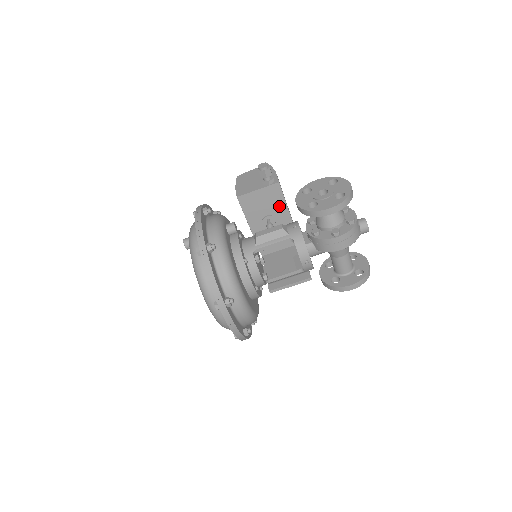
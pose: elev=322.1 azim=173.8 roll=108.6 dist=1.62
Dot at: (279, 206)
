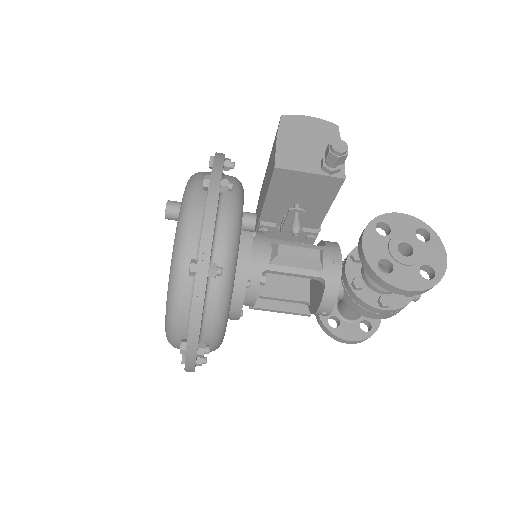
Dot at: (321, 201)
